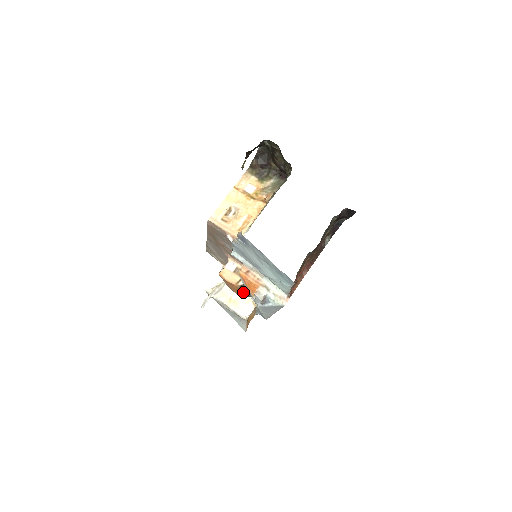
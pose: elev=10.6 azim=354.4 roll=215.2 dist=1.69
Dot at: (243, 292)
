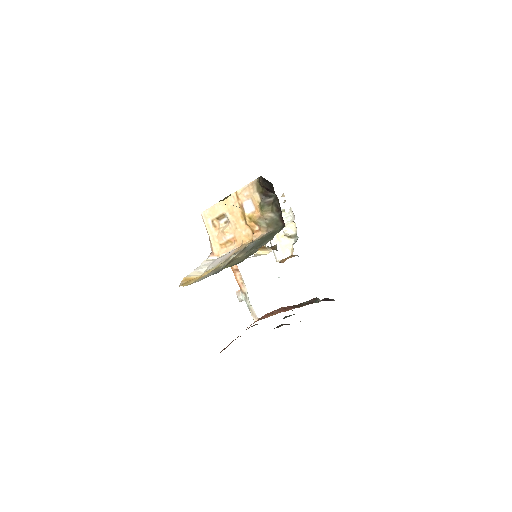
Dot at: occluded
